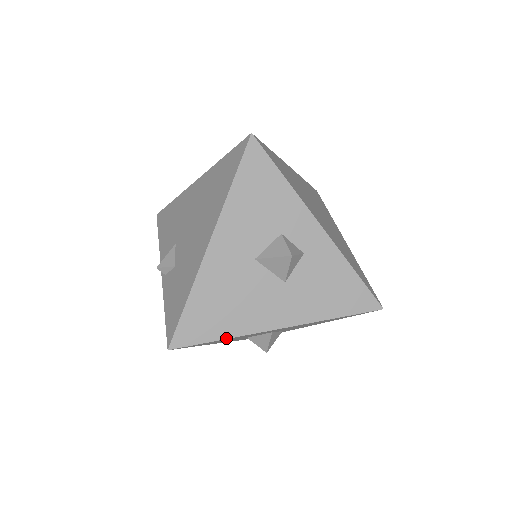
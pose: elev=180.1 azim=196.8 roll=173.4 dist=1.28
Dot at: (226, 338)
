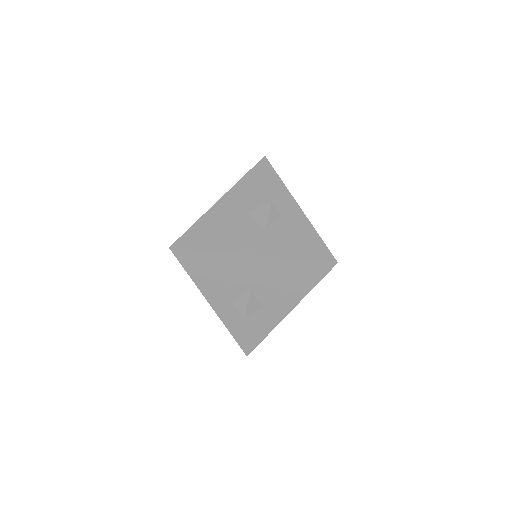
Dot at: (212, 251)
